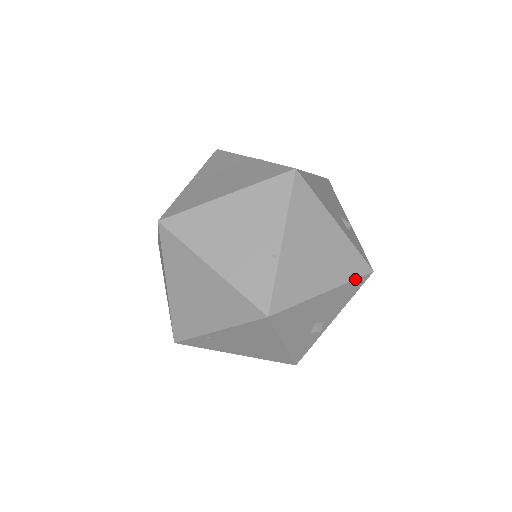
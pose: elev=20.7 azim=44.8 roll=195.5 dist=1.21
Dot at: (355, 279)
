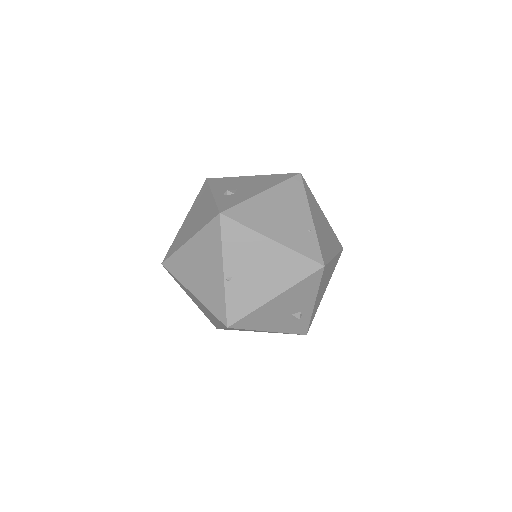
Dot at: occluded
